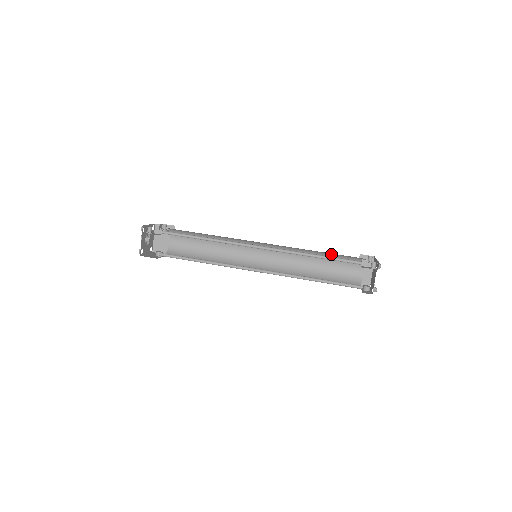
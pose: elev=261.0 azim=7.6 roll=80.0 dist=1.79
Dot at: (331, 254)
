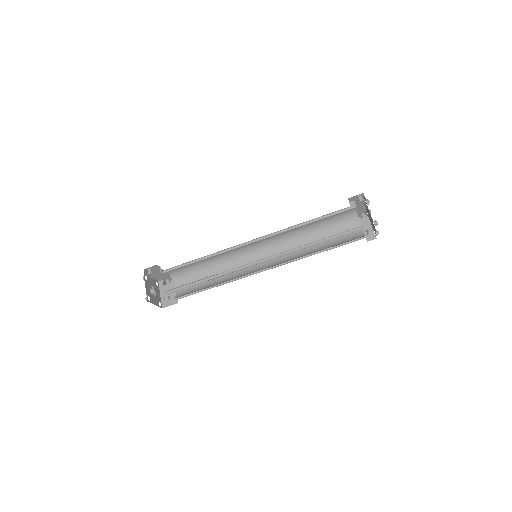
Dot at: (324, 224)
